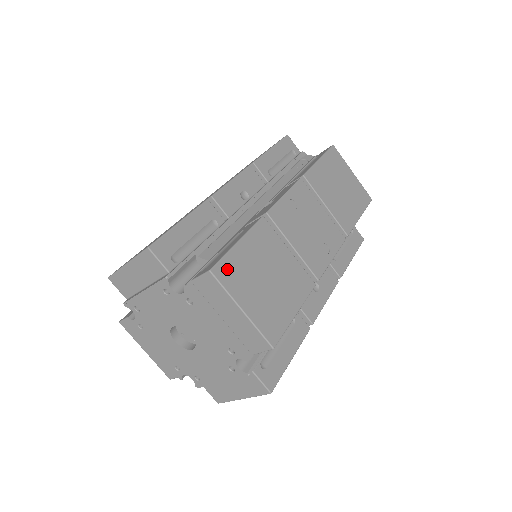
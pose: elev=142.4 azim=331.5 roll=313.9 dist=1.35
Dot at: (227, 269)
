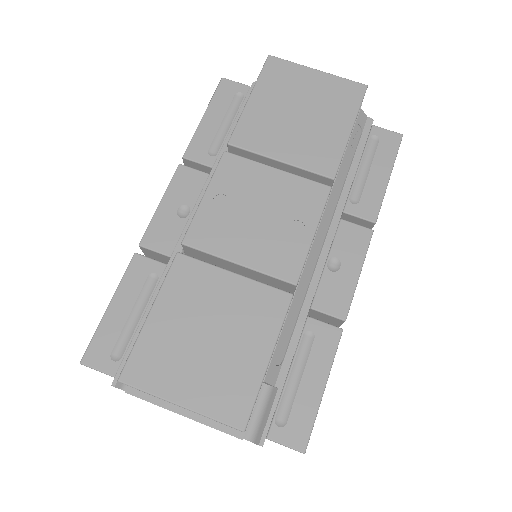
Dot at: (142, 363)
